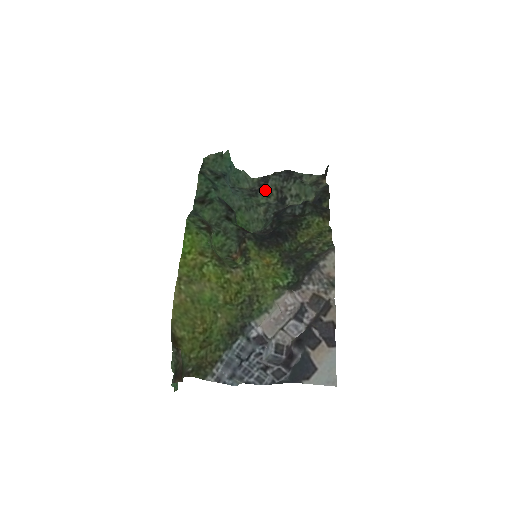
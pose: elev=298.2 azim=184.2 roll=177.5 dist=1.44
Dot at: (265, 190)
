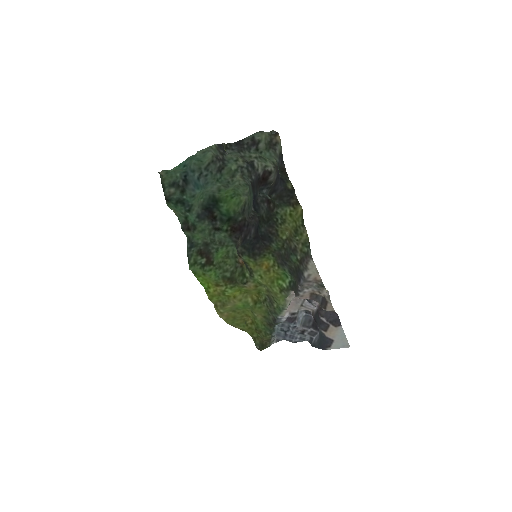
Dot at: (229, 158)
